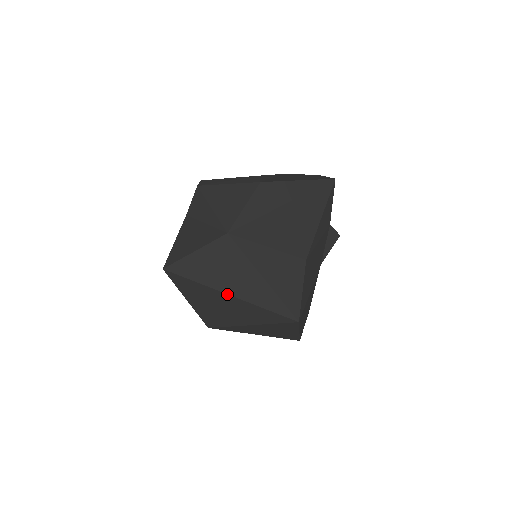
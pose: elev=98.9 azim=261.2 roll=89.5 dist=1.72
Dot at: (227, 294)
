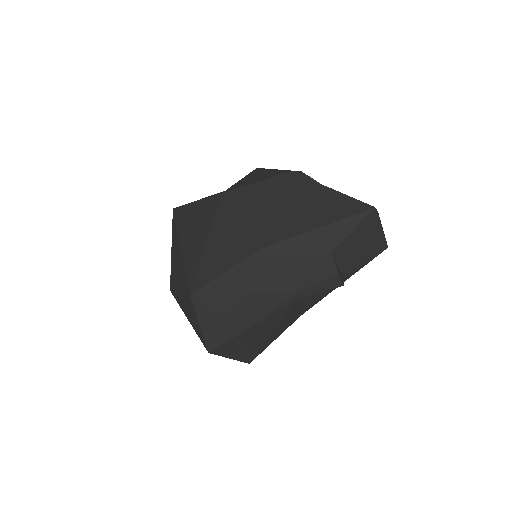
Dot at: (180, 244)
